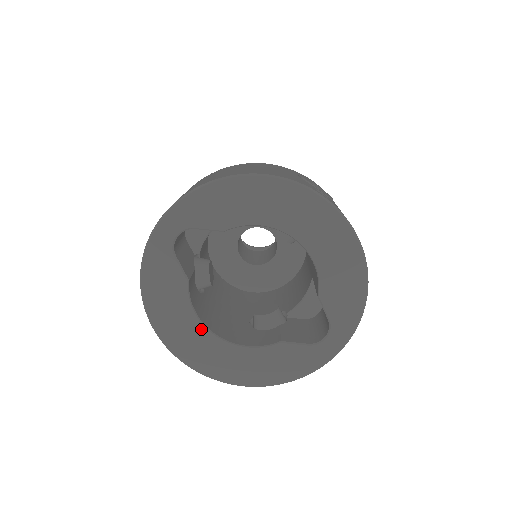
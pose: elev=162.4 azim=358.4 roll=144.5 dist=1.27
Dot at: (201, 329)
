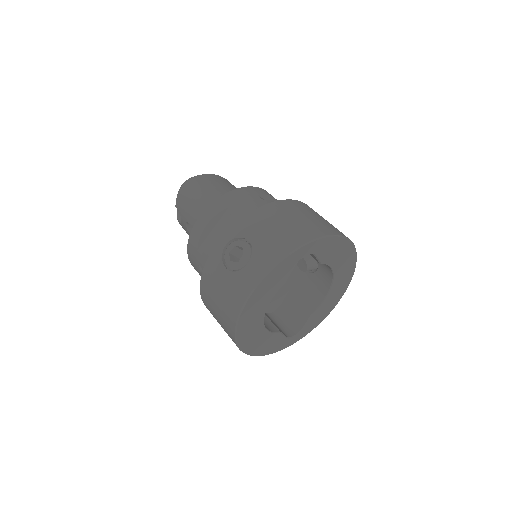
Dot at: (263, 313)
